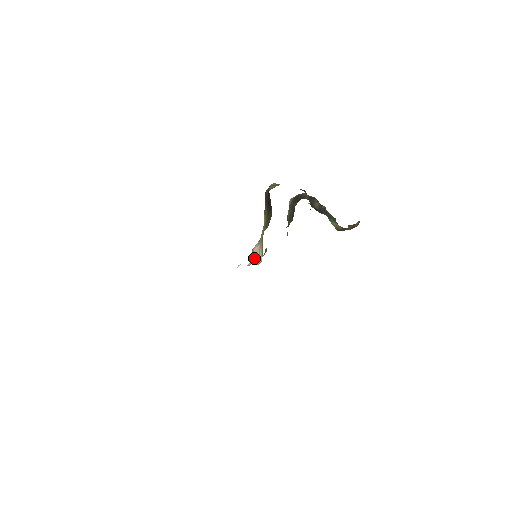
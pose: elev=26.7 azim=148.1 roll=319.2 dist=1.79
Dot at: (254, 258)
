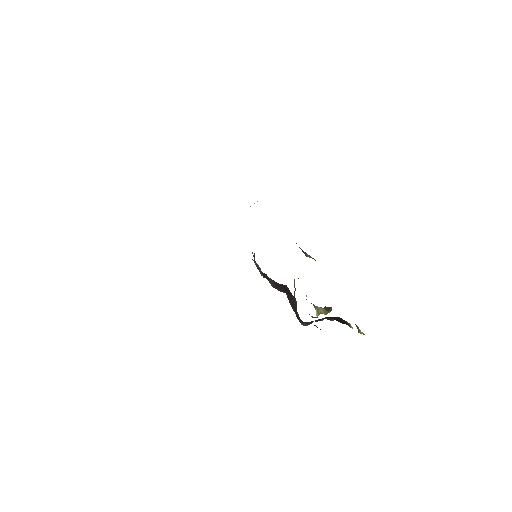
Dot at: occluded
